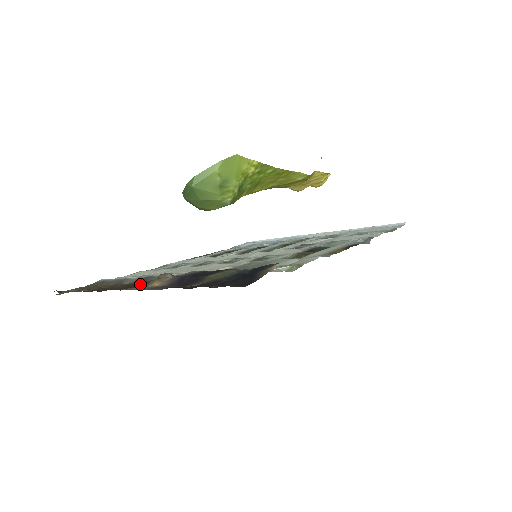
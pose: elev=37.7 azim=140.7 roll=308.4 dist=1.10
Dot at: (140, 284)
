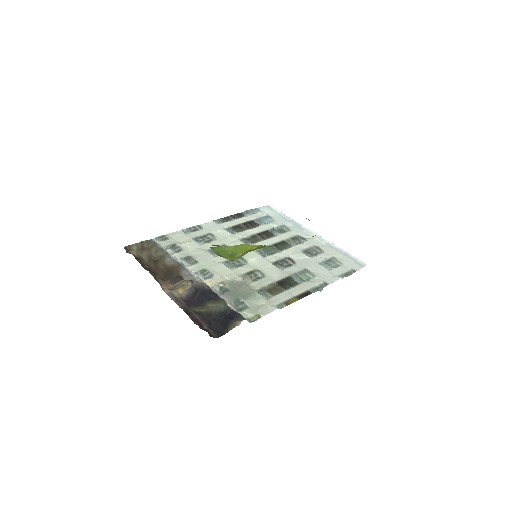
Dot at: (173, 276)
